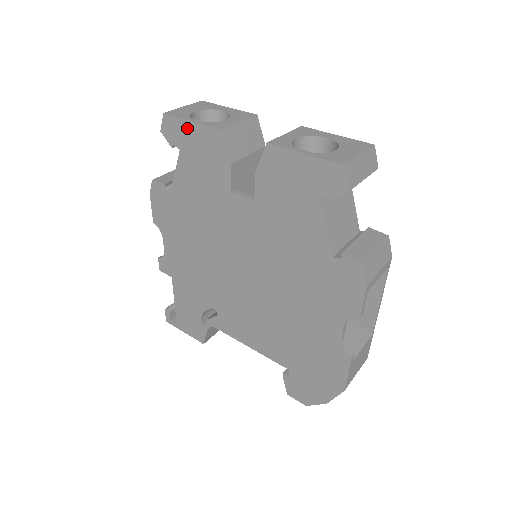
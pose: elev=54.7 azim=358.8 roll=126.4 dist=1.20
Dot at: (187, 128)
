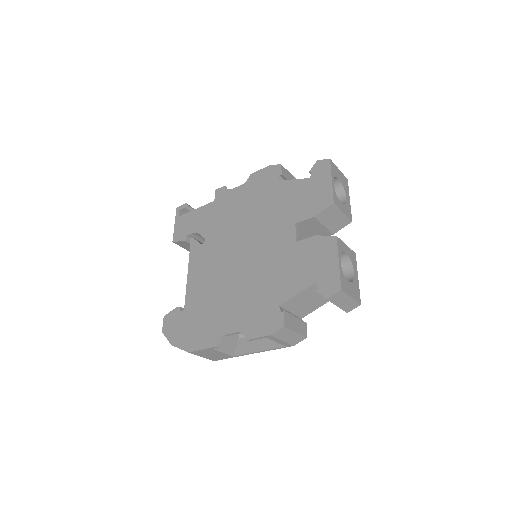
Dot at: (326, 179)
